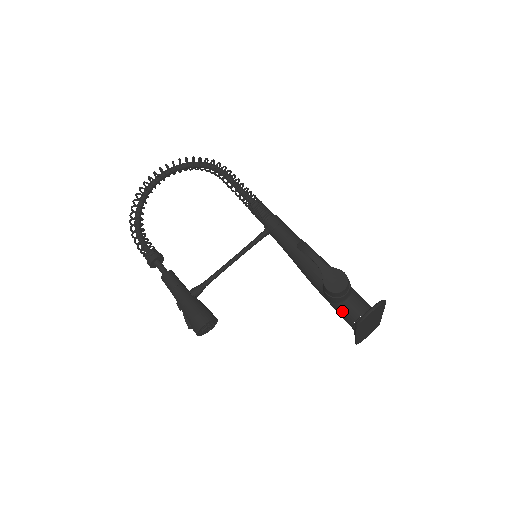
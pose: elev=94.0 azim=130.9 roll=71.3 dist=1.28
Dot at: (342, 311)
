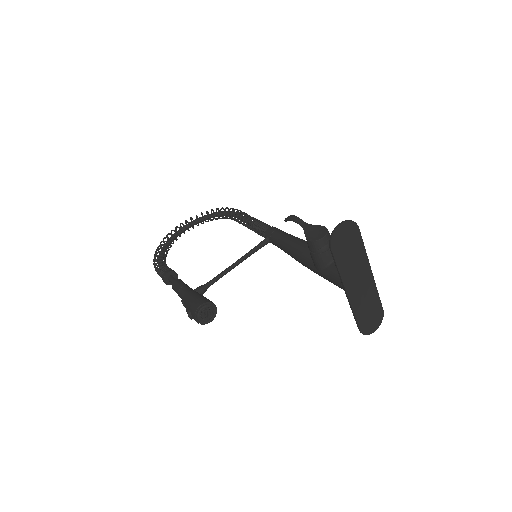
Dot at: (331, 272)
